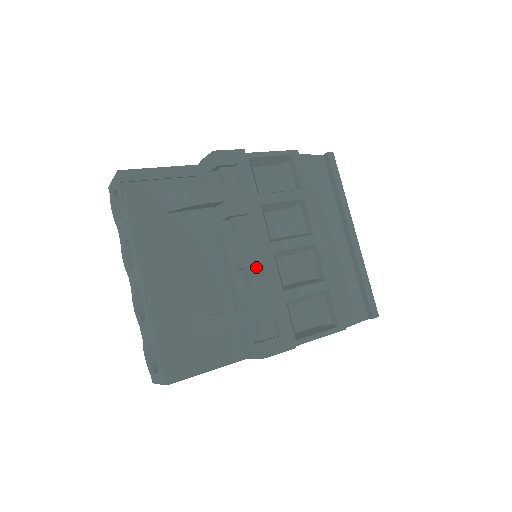
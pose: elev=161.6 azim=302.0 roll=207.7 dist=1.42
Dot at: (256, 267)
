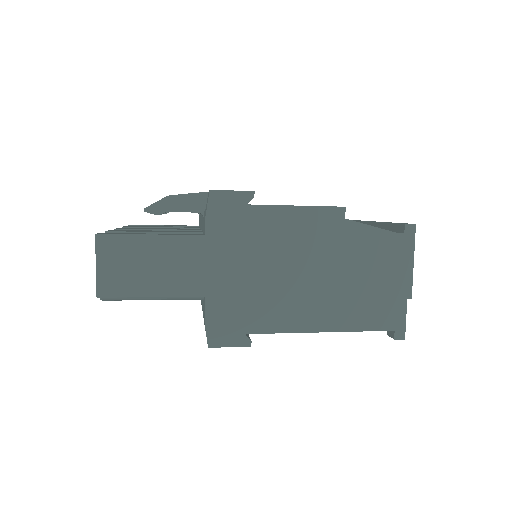
Dot at: occluded
